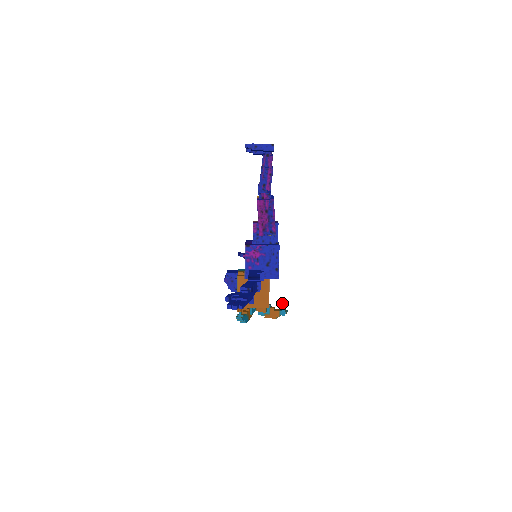
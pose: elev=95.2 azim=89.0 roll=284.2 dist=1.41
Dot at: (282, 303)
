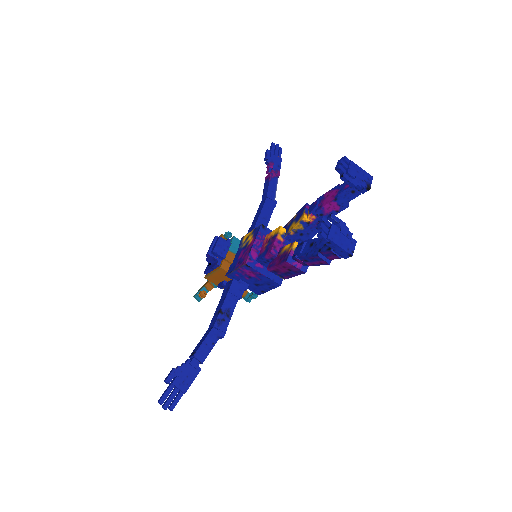
Dot at: (251, 296)
